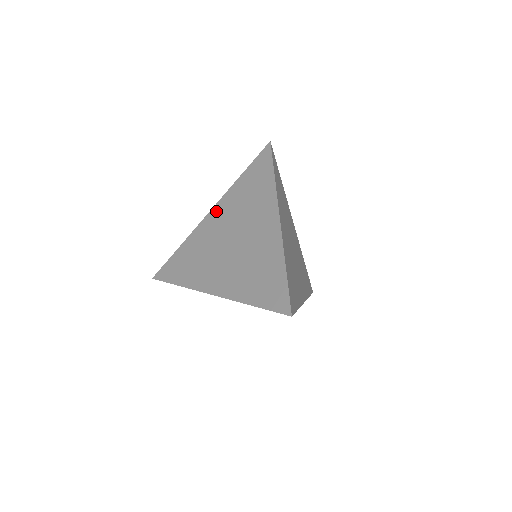
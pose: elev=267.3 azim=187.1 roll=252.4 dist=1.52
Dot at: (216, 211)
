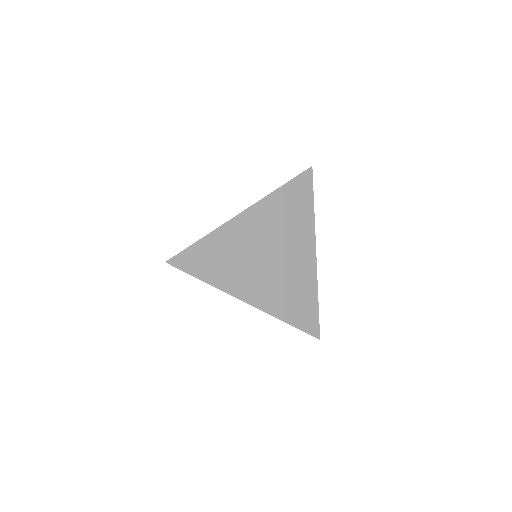
Dot at: (253, 214)
